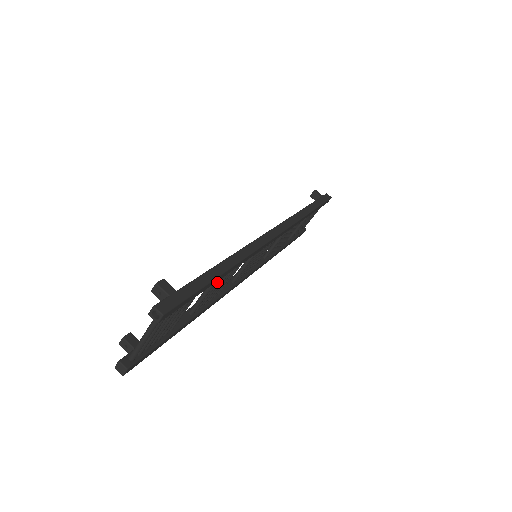
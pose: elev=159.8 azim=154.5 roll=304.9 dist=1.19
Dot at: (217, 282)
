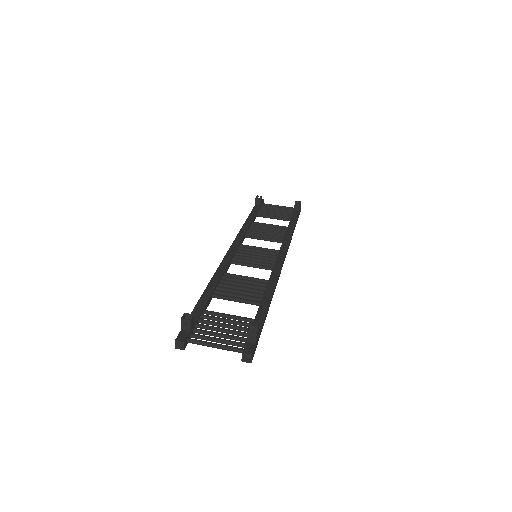
Dot at: (250, 300)
